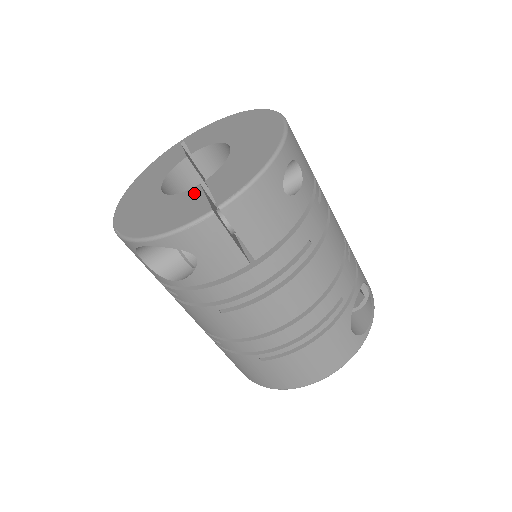
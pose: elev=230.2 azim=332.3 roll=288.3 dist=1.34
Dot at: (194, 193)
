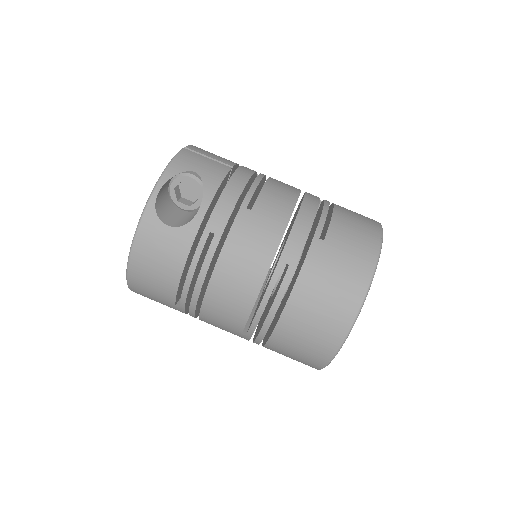
Dot at: occluded
